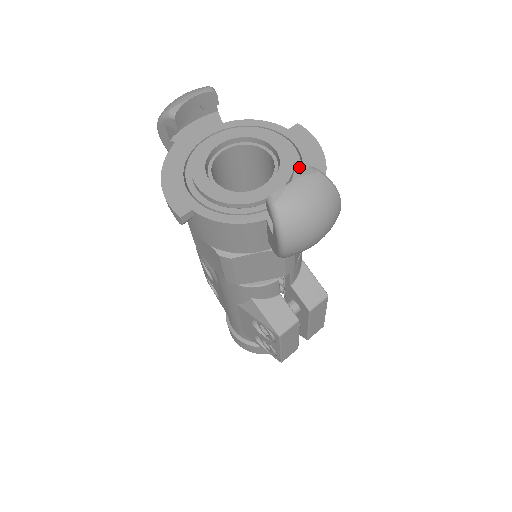
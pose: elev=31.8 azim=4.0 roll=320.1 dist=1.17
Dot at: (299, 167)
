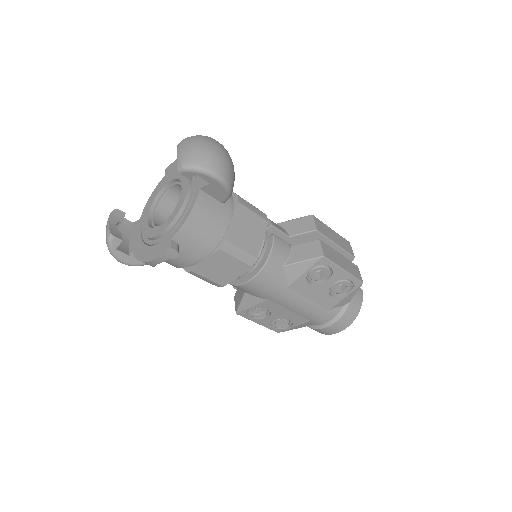
Dot at: occluded
